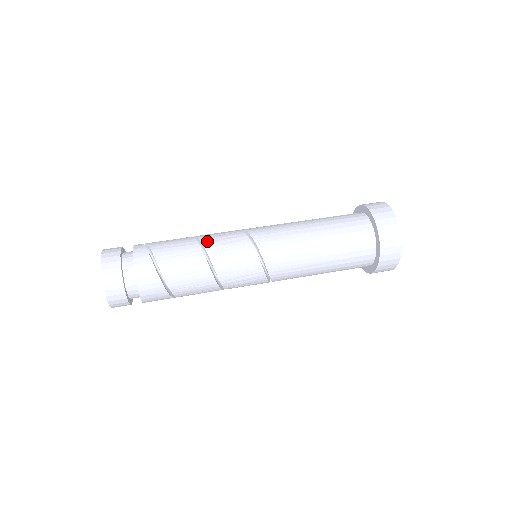
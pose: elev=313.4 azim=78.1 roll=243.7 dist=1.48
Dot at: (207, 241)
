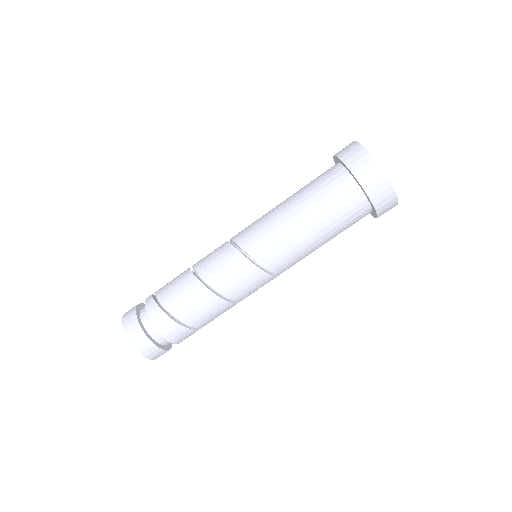
Dot at: (203, 271)
